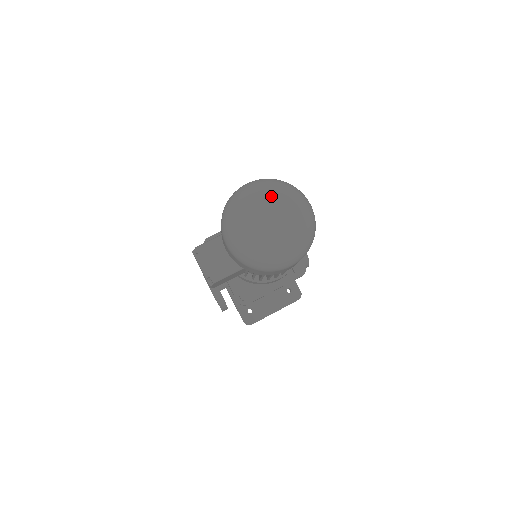
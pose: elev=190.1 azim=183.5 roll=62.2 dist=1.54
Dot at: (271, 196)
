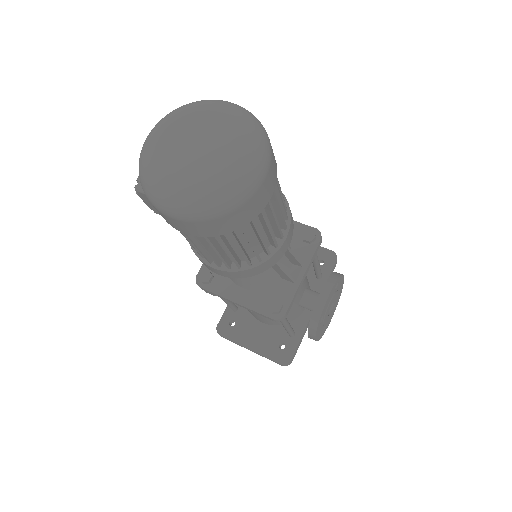
Dot at: (223, 122)
